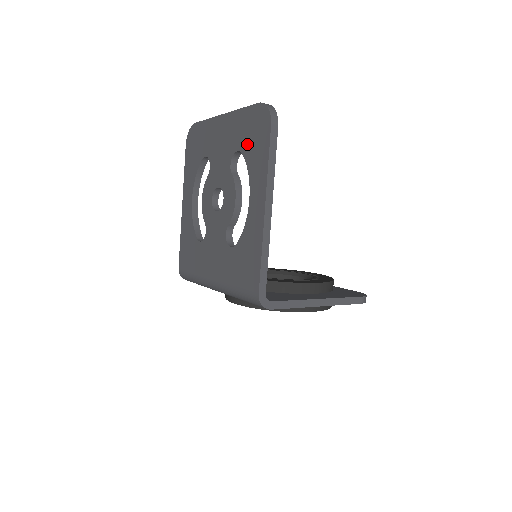
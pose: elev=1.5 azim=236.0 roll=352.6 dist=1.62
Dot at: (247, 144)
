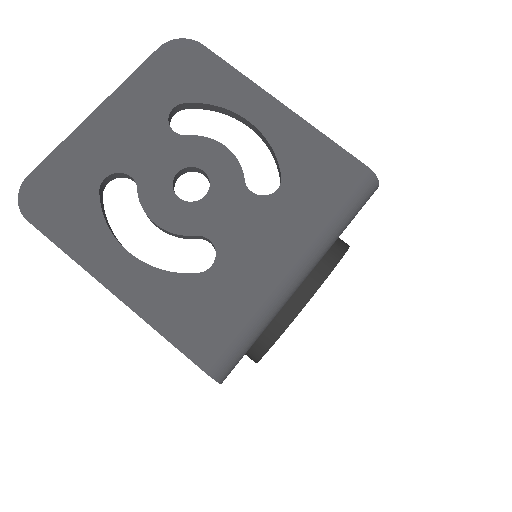
Dot at: (183, 88)
